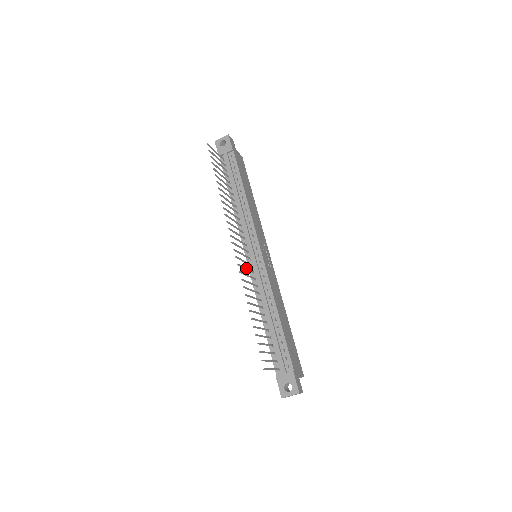
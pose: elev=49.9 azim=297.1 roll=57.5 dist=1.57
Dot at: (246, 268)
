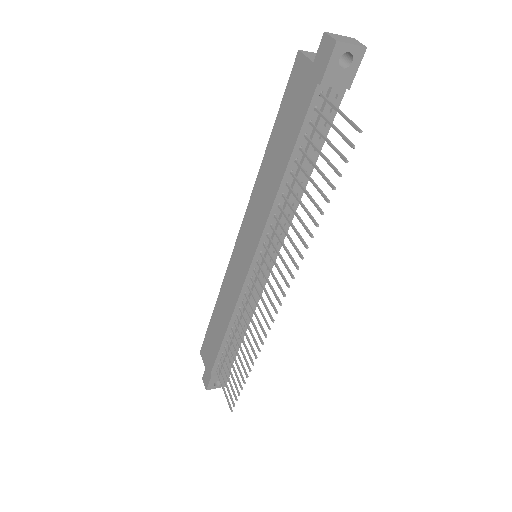
Dot at: (259, 306)
